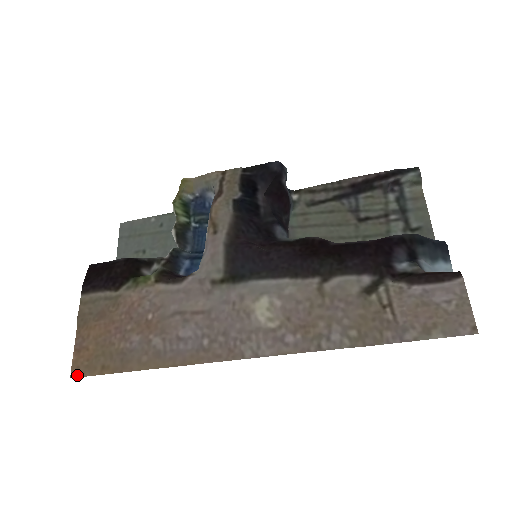
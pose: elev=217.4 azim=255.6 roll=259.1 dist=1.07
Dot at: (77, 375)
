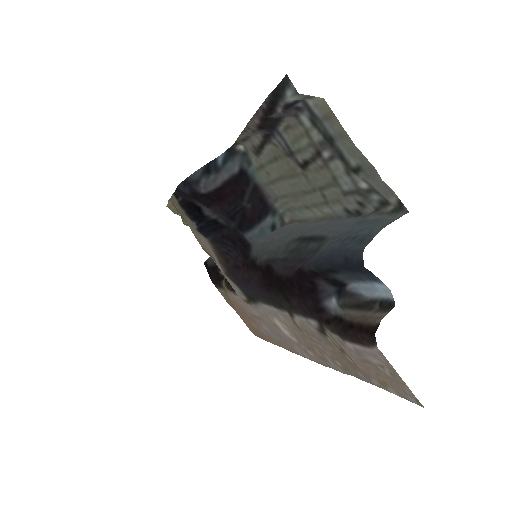
Dot at: (255, 335)
